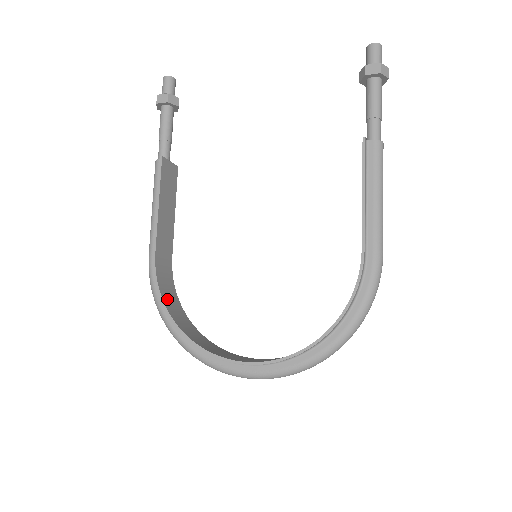
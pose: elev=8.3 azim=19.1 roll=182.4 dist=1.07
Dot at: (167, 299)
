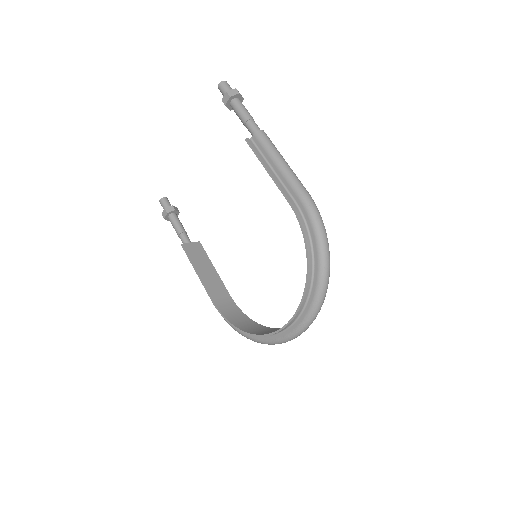
Dot at: (236, 322)
